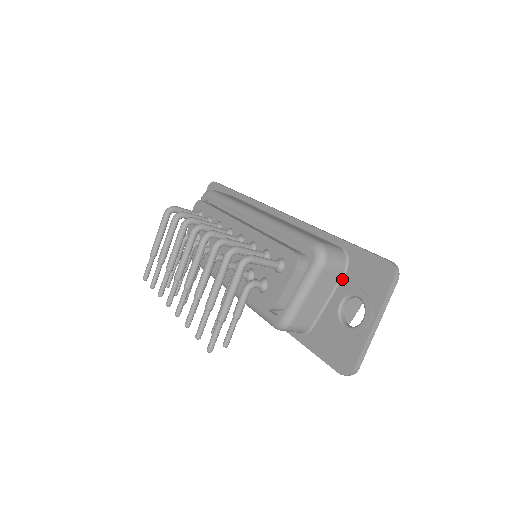
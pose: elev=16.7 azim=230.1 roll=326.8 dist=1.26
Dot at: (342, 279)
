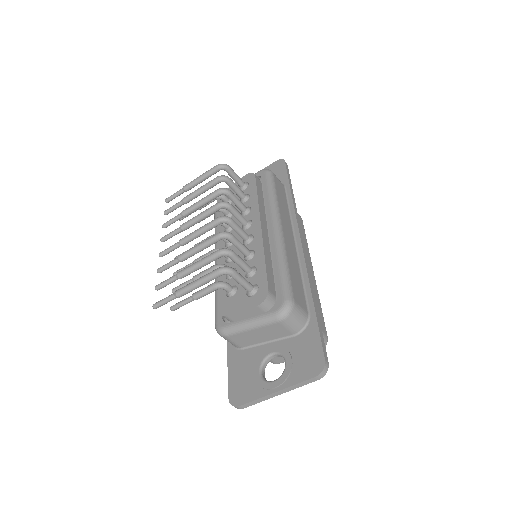
Dot at: (289, 338)
